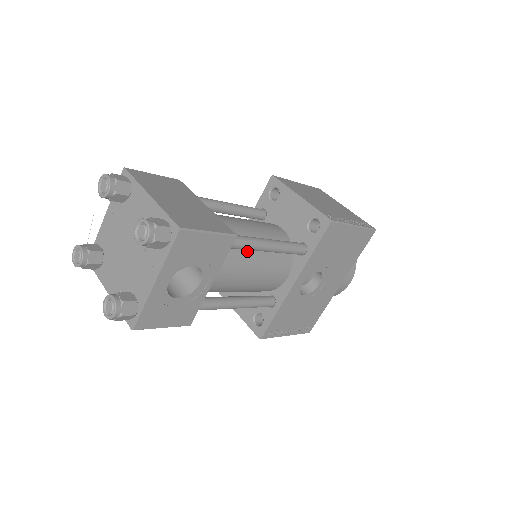
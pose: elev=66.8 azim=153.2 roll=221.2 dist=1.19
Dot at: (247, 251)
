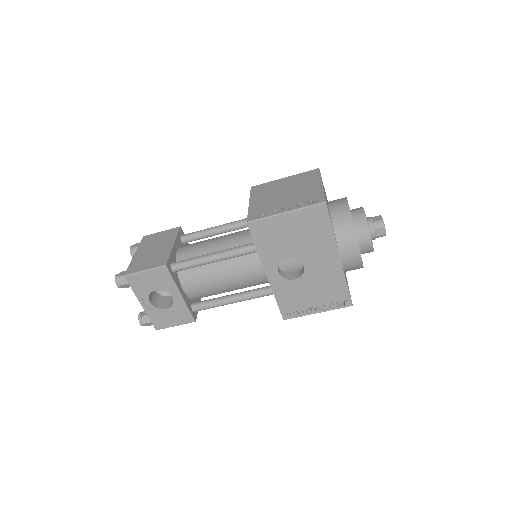
Dot at: (209, 264)
